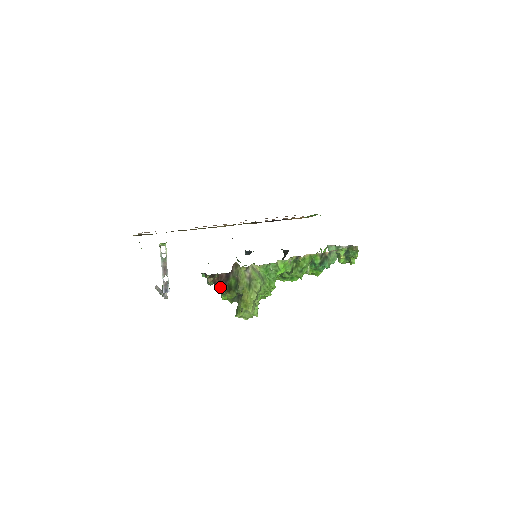
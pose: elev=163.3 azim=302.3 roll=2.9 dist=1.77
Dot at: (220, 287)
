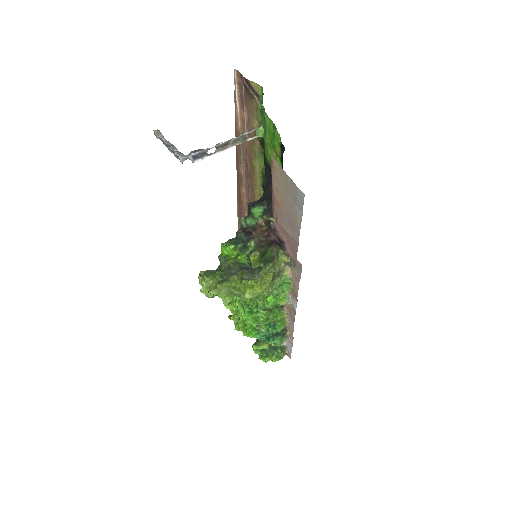
Dot at: (260, 240)
